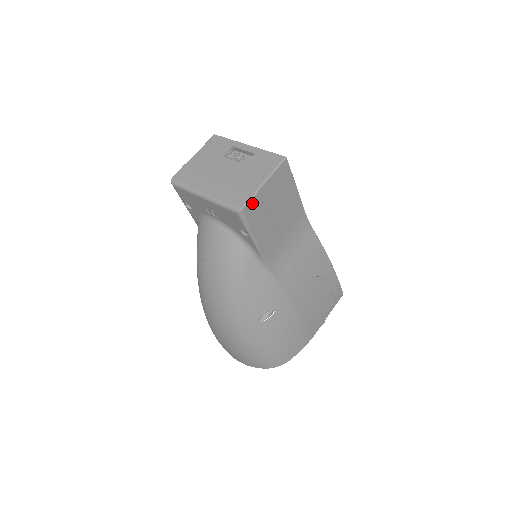
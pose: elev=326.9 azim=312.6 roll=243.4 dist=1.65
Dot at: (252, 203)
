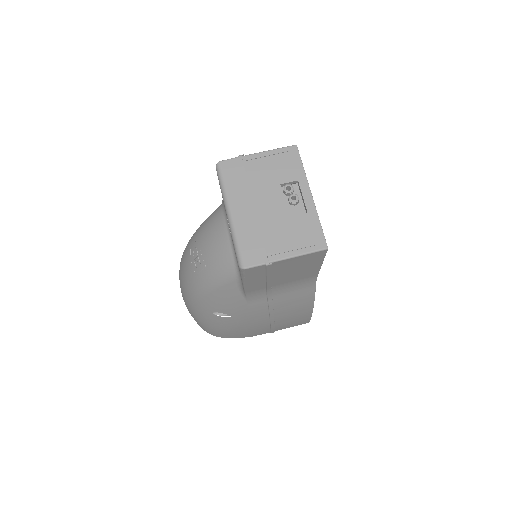
Dot at: (260, 267)
